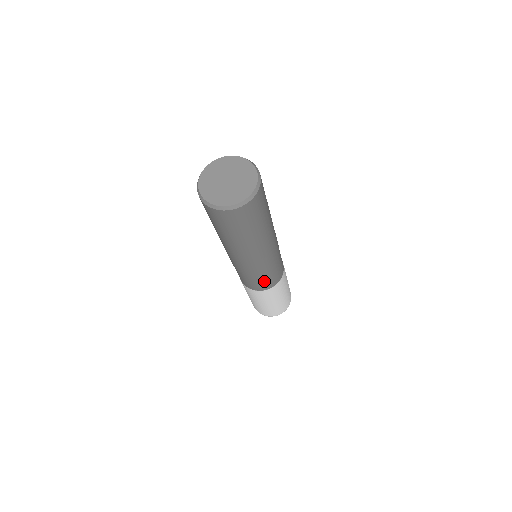
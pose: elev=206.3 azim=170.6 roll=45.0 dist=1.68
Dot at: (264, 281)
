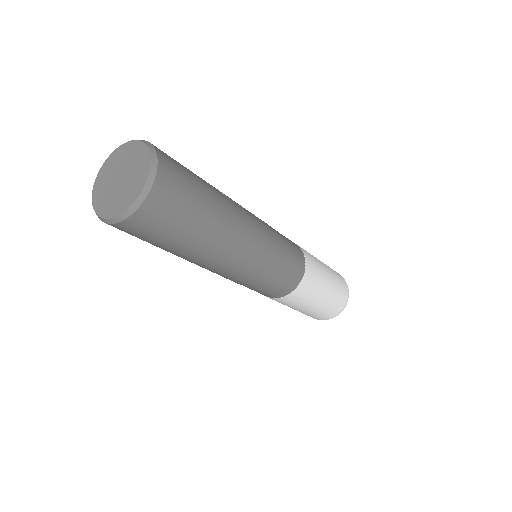
Dot at: (283, 278)
